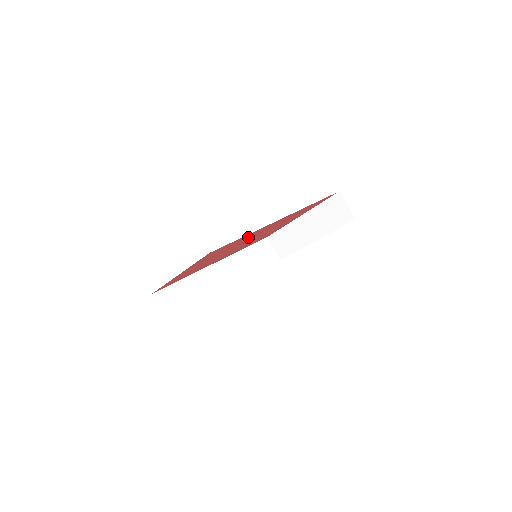
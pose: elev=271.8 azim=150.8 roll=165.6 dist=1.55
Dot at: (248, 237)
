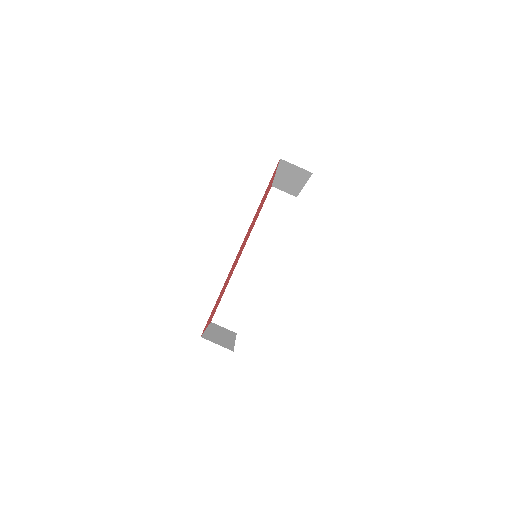
Dot at: (229, 274)
